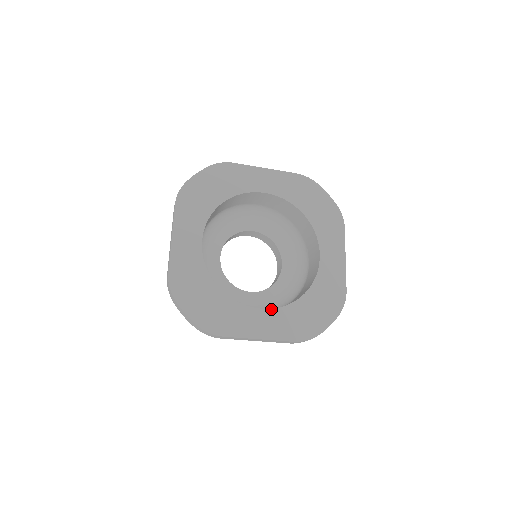
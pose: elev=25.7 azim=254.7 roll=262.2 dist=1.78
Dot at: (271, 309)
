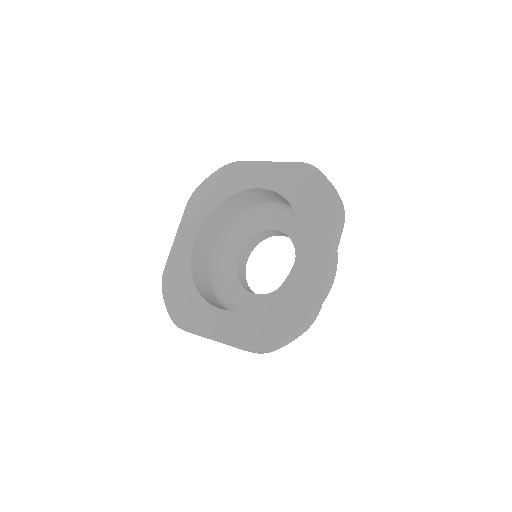
Dot at: (230, 311)
